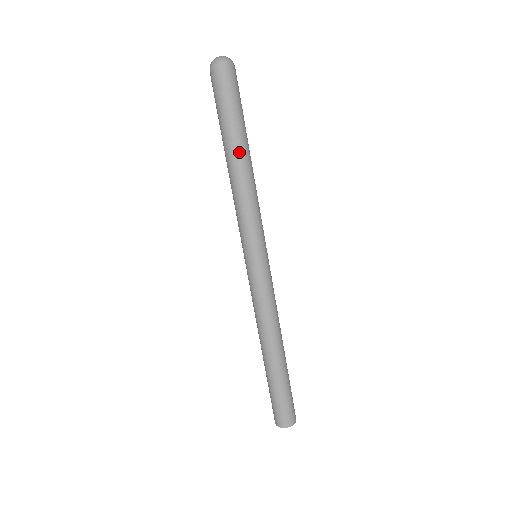
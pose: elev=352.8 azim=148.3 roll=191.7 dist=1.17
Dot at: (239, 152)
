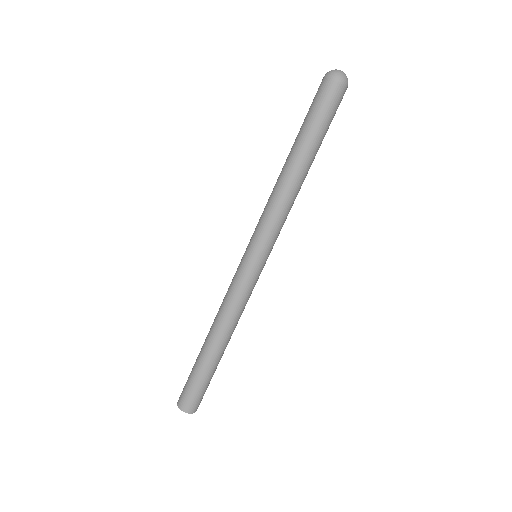
Dot at: (309, 164)
